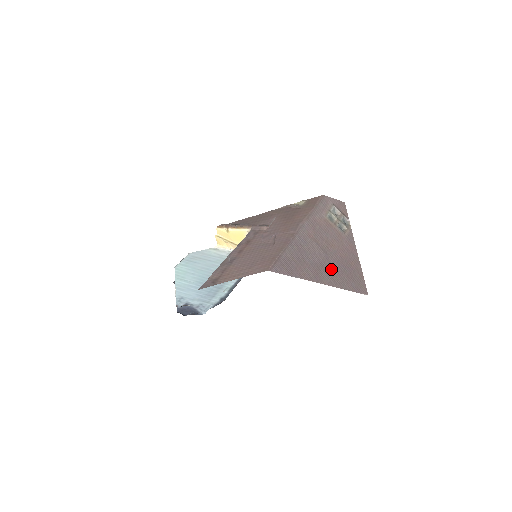
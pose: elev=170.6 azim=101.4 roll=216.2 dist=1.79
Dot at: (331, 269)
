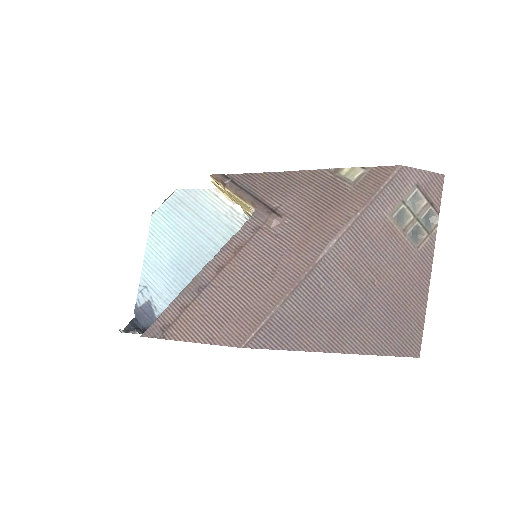
Dot at: (365, 323)
